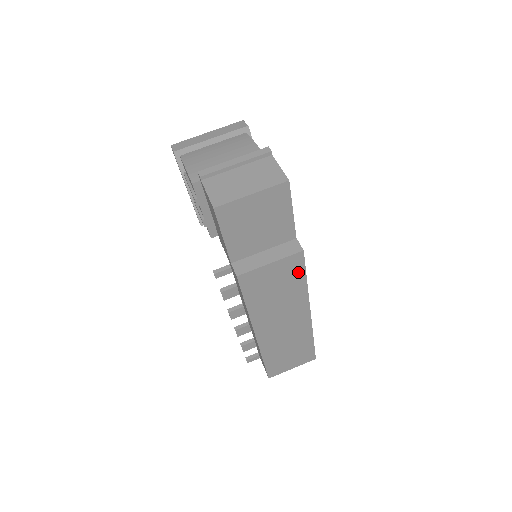
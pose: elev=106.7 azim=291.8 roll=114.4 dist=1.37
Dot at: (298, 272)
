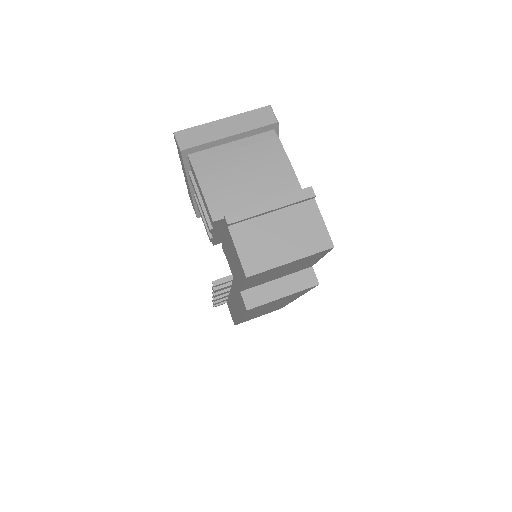
Dot at: (304, 291)
